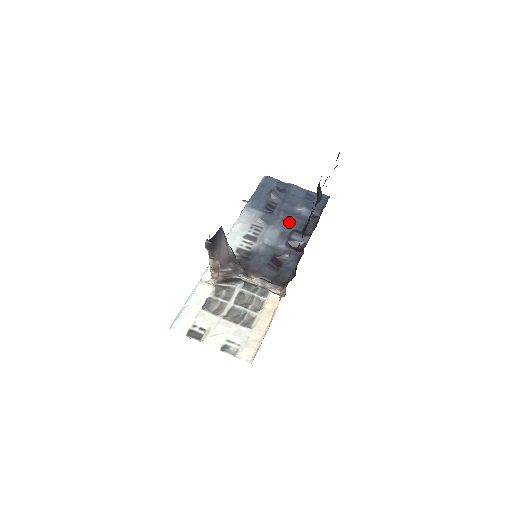
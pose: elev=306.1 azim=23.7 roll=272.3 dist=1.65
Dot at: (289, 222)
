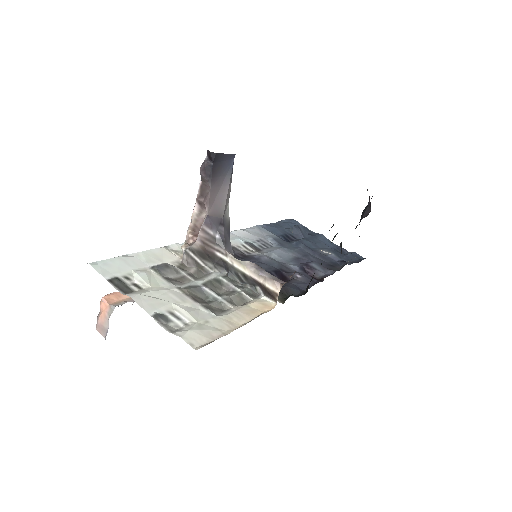
Dot at: (309, 255)
